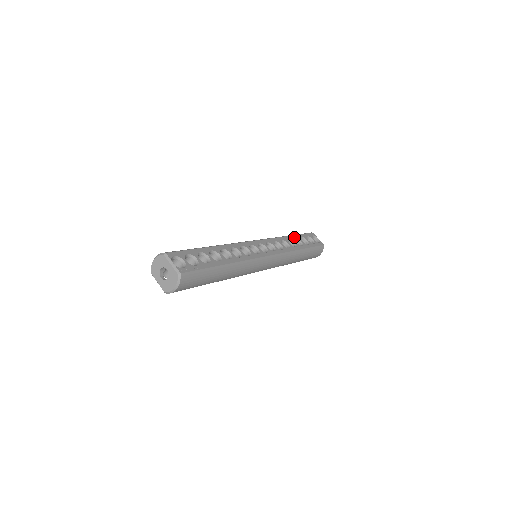
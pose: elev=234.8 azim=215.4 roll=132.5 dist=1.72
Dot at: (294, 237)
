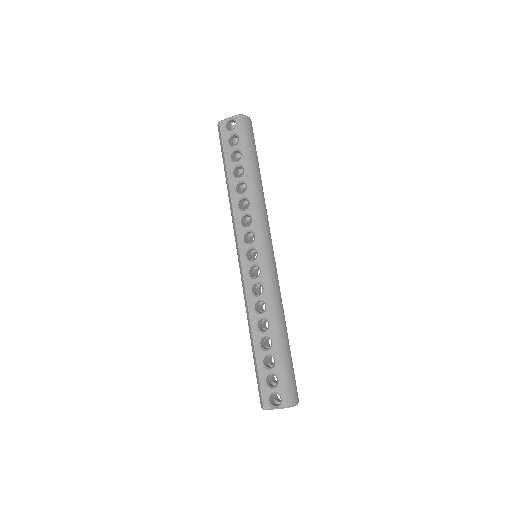
Dot at: (230, 175)
